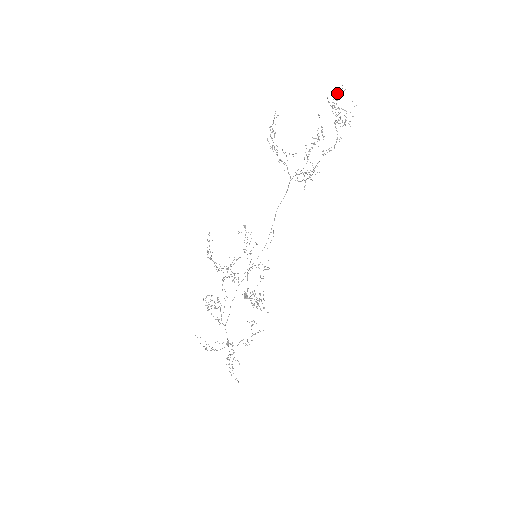
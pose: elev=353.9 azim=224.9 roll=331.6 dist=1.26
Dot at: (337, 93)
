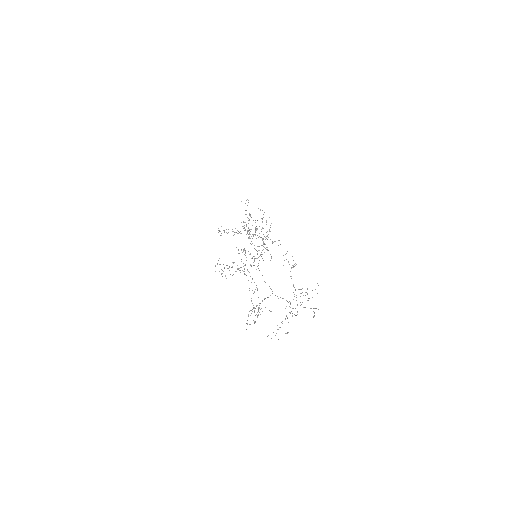
Dot at: occluded
